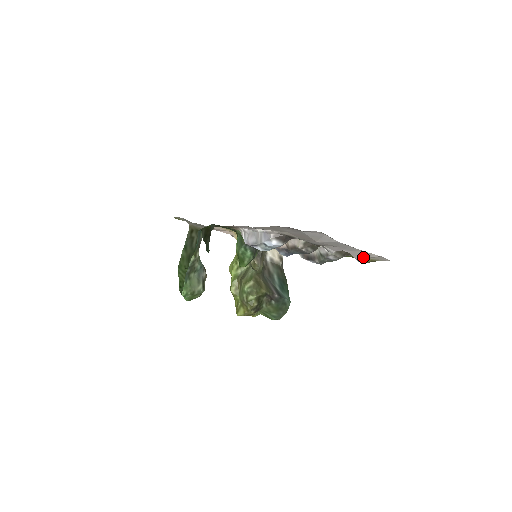
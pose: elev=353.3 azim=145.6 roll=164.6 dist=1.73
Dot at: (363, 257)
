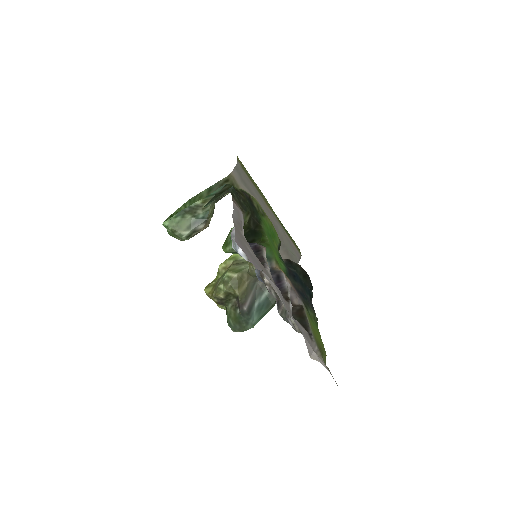
Dot at: (312, 354)
